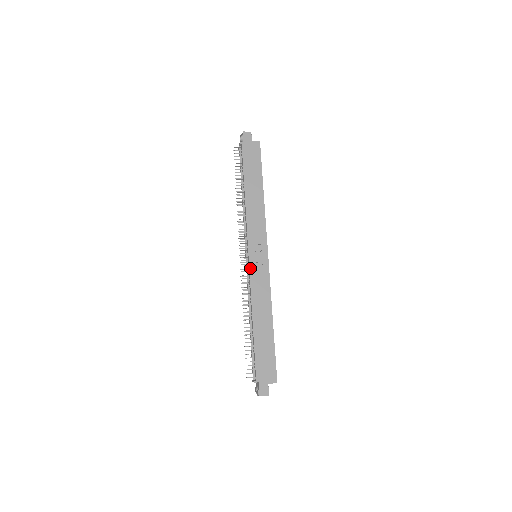
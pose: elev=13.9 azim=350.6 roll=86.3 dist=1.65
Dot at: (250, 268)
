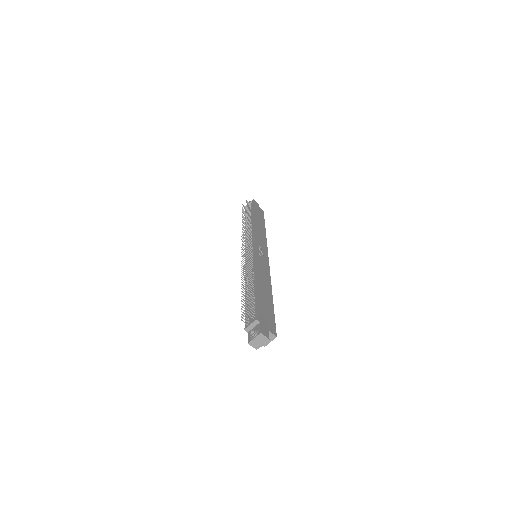
Dot at: (255, 253)
